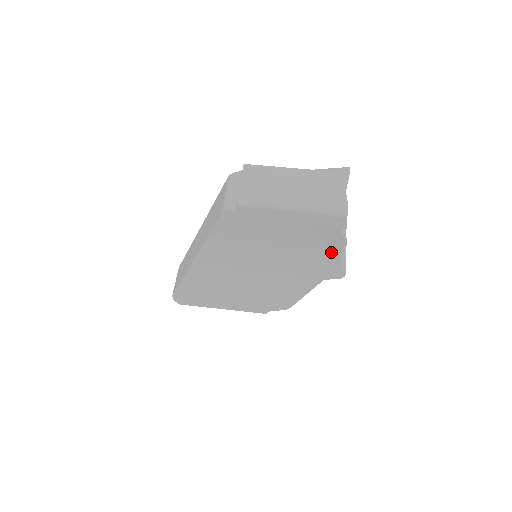
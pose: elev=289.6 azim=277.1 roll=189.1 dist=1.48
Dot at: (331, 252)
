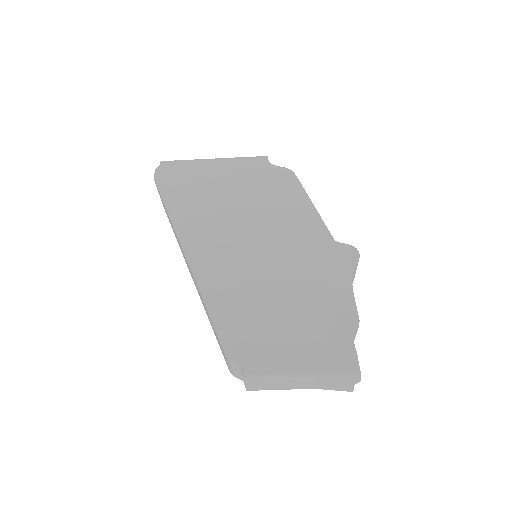
Dot at: occluded
